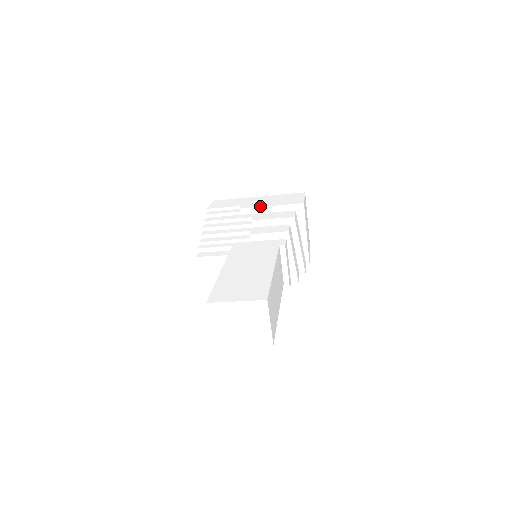
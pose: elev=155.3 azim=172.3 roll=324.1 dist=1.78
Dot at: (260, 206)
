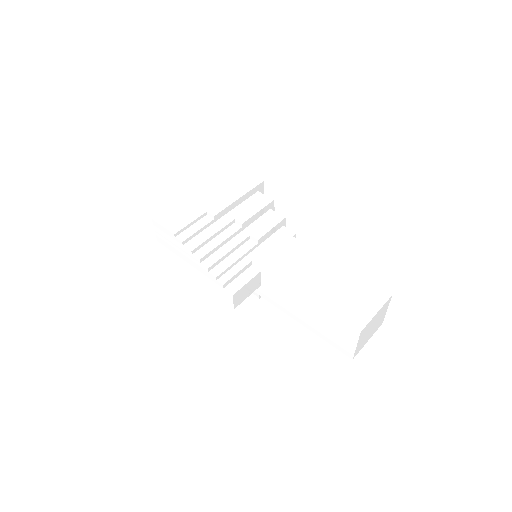
Dot at: (230, 203)
